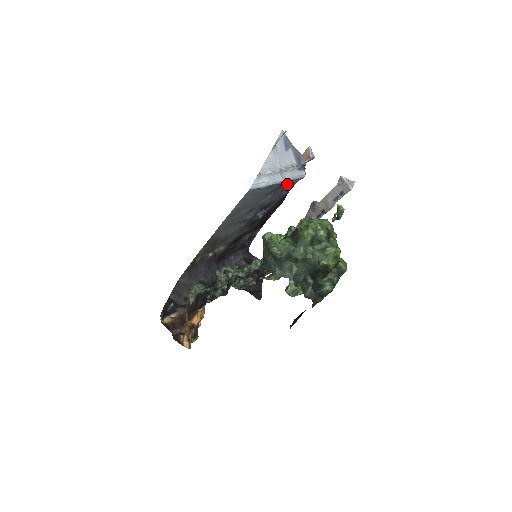
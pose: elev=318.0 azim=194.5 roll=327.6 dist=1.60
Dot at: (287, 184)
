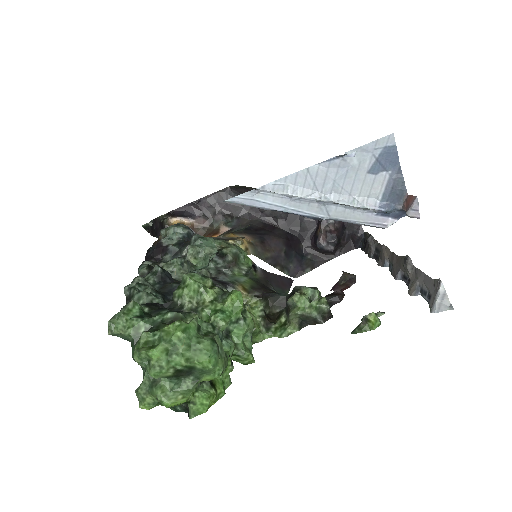
Dot at: occluded
